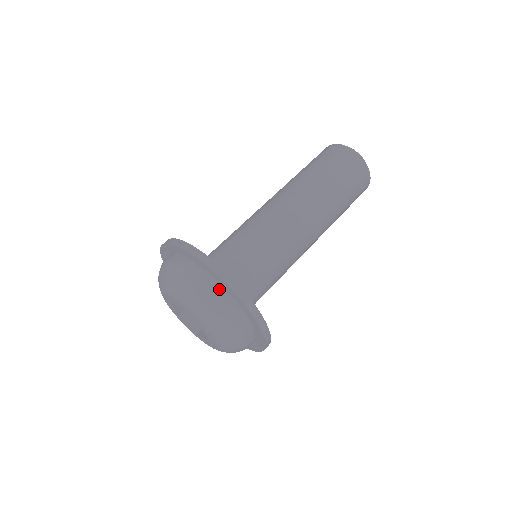
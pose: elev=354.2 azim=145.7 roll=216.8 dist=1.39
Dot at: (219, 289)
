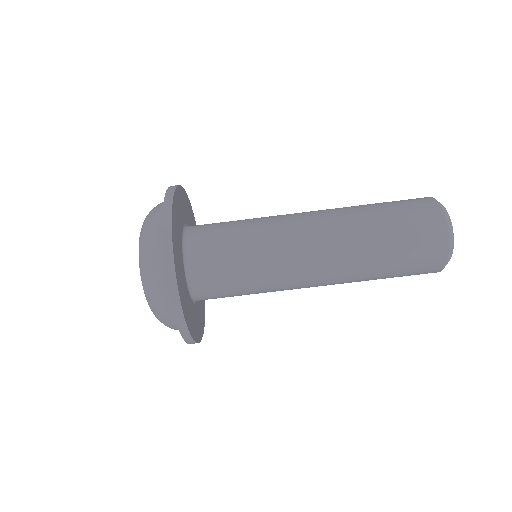
Dot at: (164, 272)
